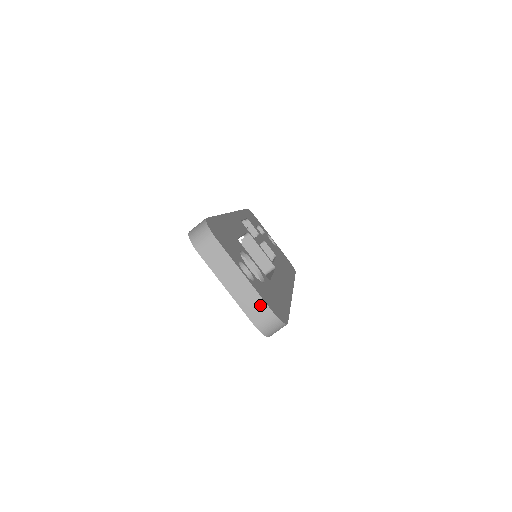
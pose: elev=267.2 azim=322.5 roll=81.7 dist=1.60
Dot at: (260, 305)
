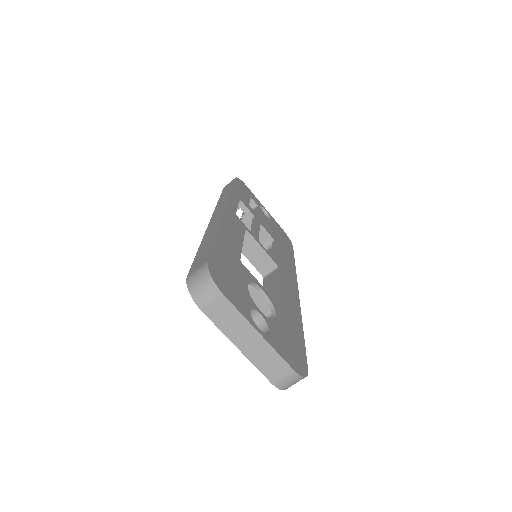
Dot at: (279, 364)
